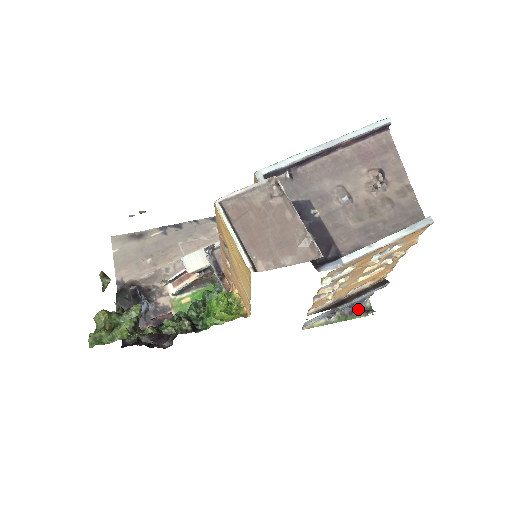
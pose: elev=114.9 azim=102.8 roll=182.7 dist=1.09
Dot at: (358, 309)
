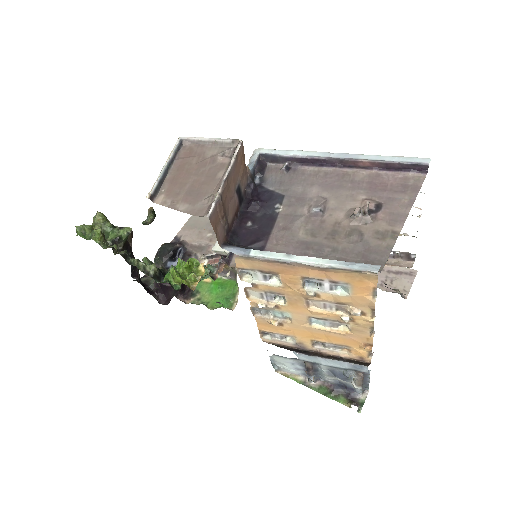
Dot at: (347, 395)
